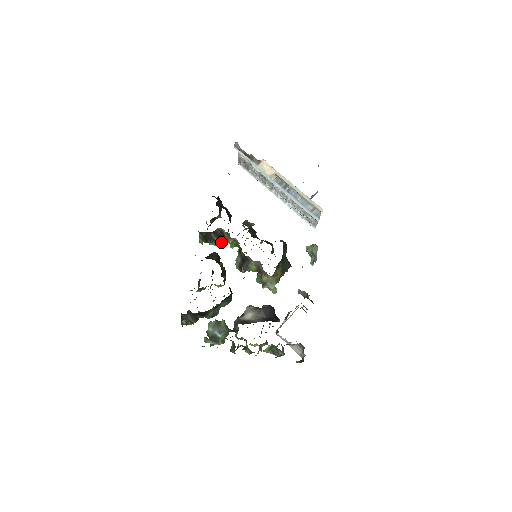
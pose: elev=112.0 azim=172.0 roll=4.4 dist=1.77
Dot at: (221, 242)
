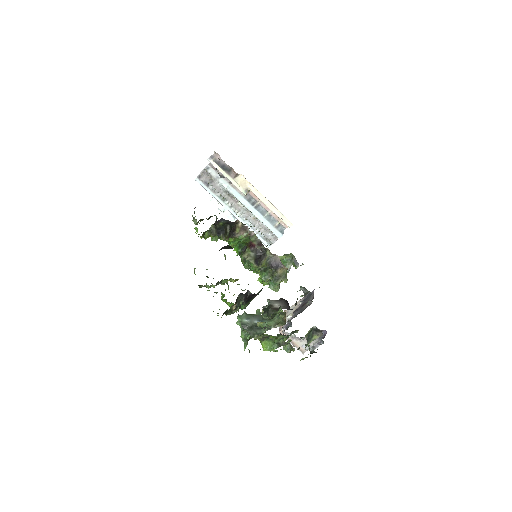
Dot at: occluded
